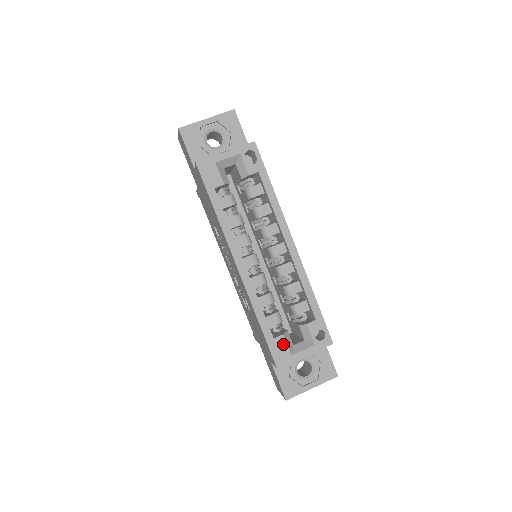
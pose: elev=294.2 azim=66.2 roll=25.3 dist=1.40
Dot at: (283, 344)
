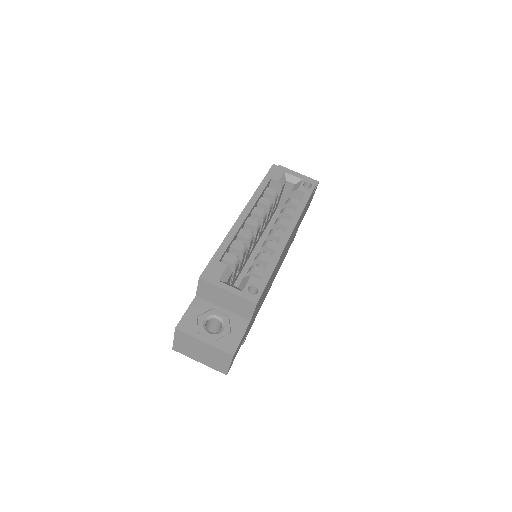
Dot at: (221, 270)
